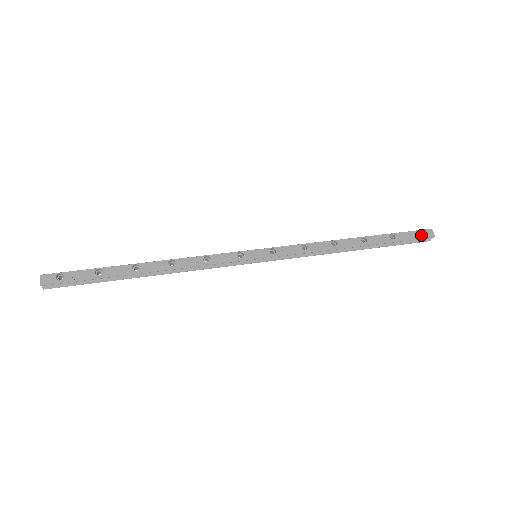
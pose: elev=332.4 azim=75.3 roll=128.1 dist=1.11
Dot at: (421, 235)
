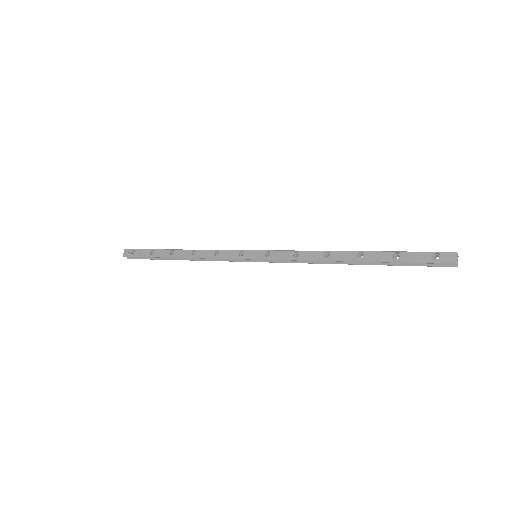
Dot at: (439, 258)
